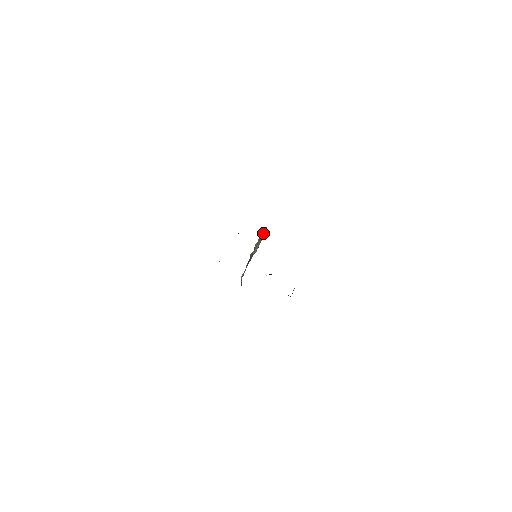
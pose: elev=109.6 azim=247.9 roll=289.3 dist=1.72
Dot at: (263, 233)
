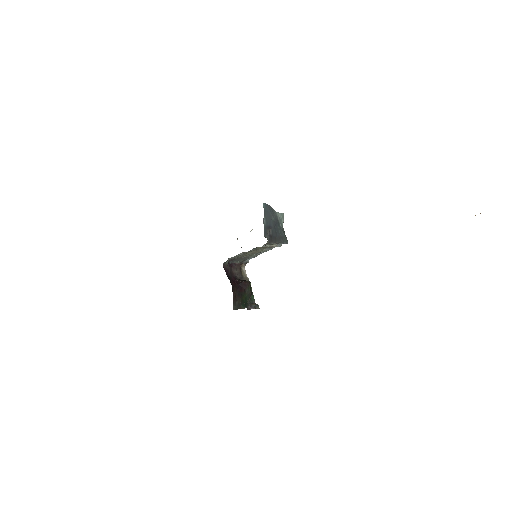
Dot at: occluded
